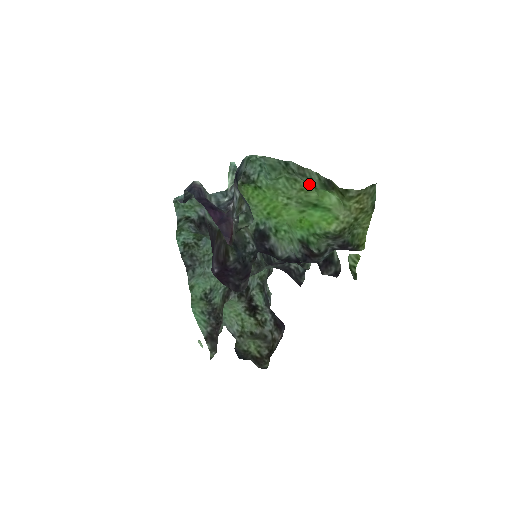
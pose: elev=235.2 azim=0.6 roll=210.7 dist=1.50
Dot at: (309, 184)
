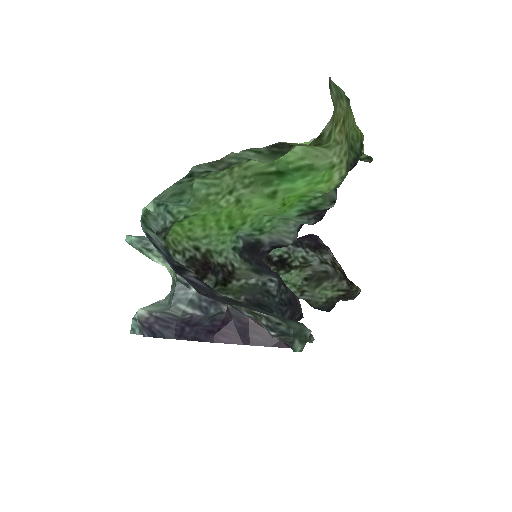
Dot at: occluded
